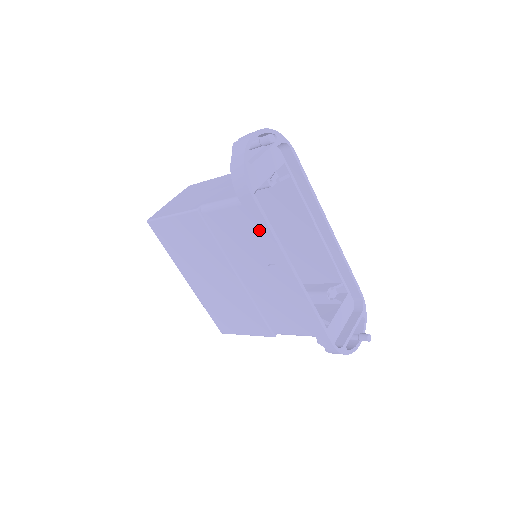
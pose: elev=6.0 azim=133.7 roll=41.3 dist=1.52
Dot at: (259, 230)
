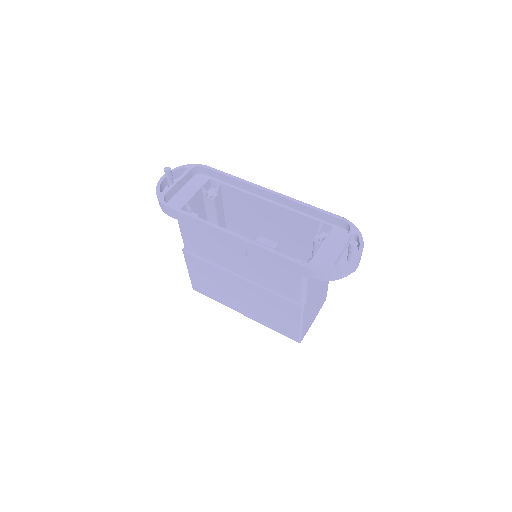
Dot at: (195, 226)
